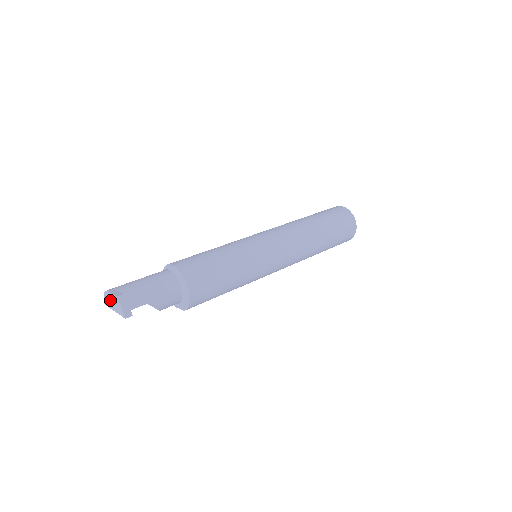
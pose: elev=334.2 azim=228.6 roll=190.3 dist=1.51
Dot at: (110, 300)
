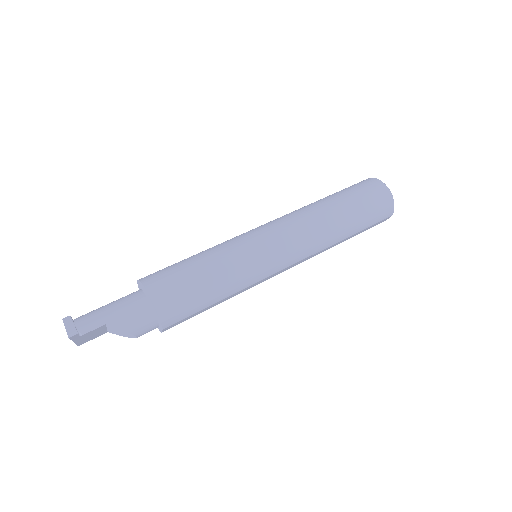
Dot at: occluded
